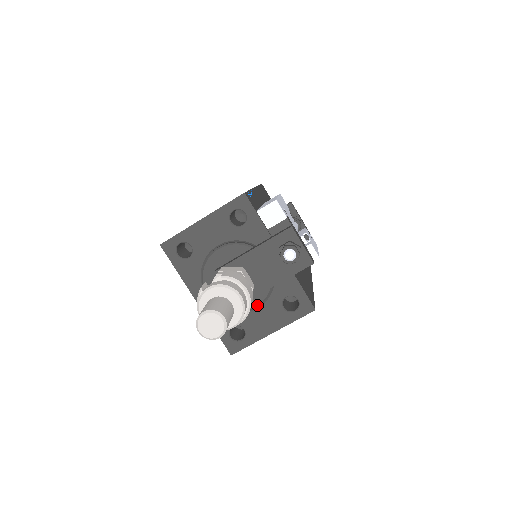
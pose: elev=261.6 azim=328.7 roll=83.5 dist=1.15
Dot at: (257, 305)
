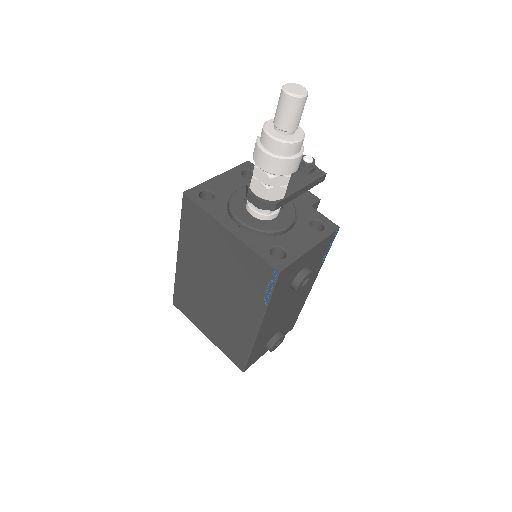
Dot at: (289, 224)
